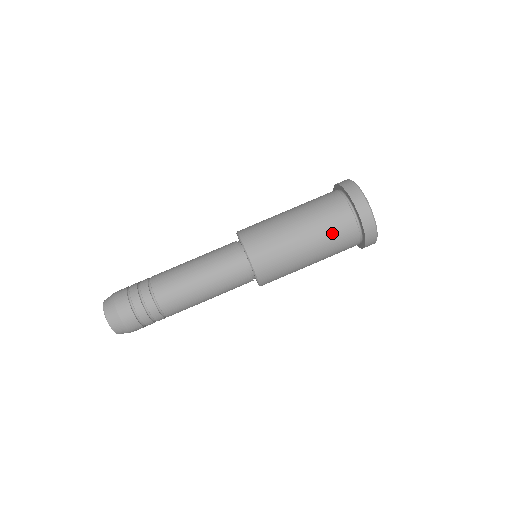
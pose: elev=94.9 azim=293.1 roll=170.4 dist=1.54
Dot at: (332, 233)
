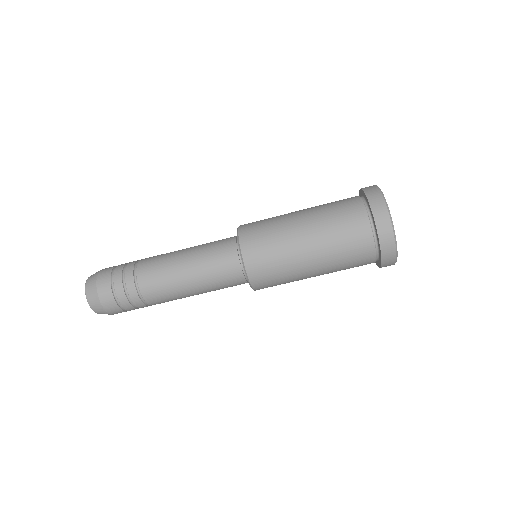
Dot at: (339, 233)
